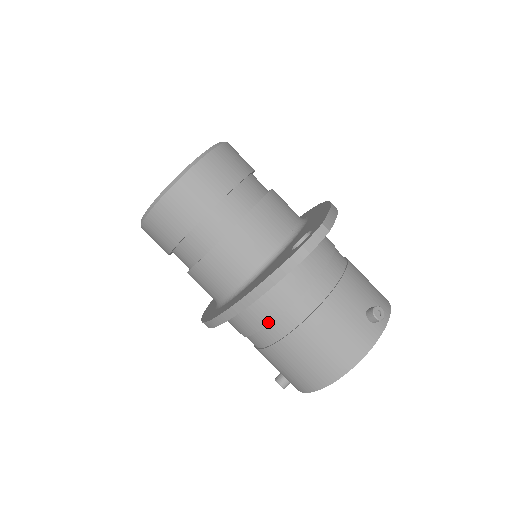
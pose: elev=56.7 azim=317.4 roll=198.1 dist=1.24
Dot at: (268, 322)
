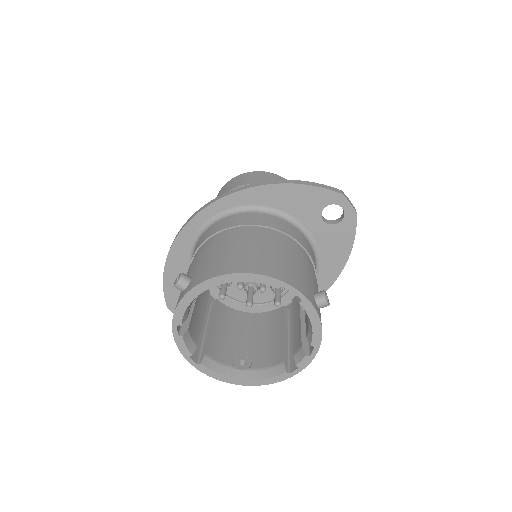
Dot at: (252, 223)
